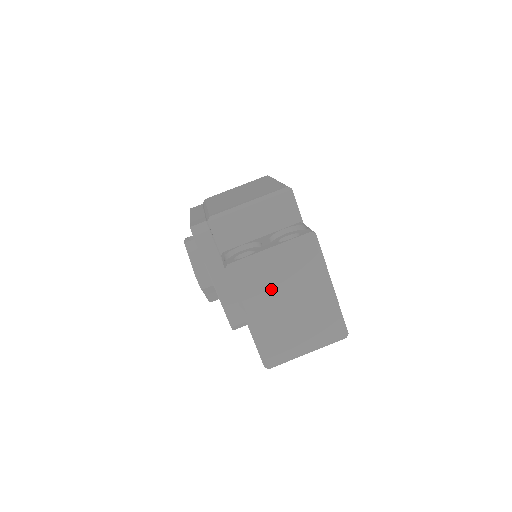
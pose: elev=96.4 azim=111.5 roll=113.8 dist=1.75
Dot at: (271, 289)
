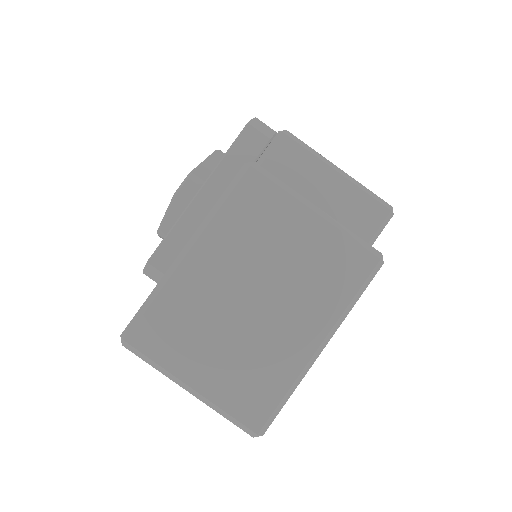
Dot at: (260, 251)
